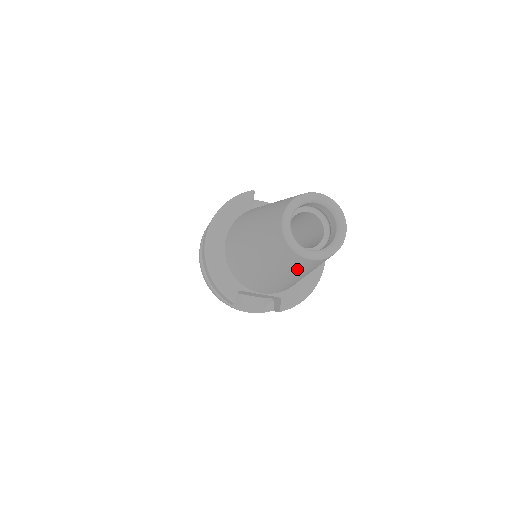
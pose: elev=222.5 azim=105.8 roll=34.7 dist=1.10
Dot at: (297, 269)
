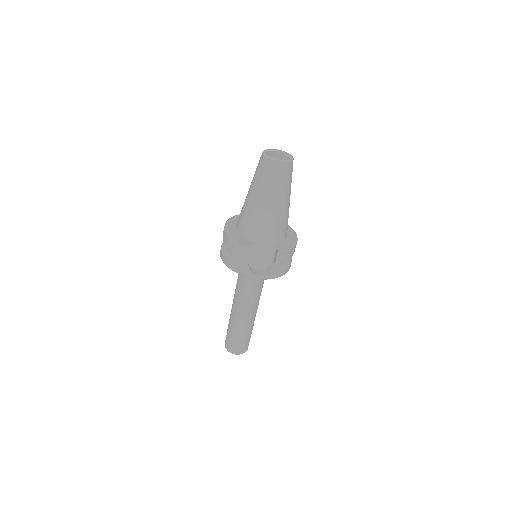
Dot at: (276, 181)
